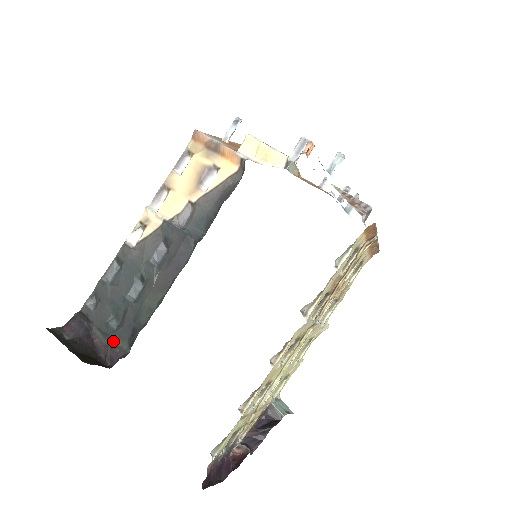
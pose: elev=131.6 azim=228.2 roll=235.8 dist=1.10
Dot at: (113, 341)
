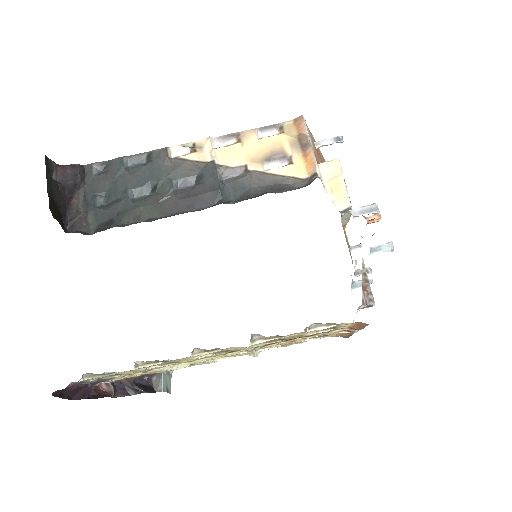
Dot at: (87, 213)
